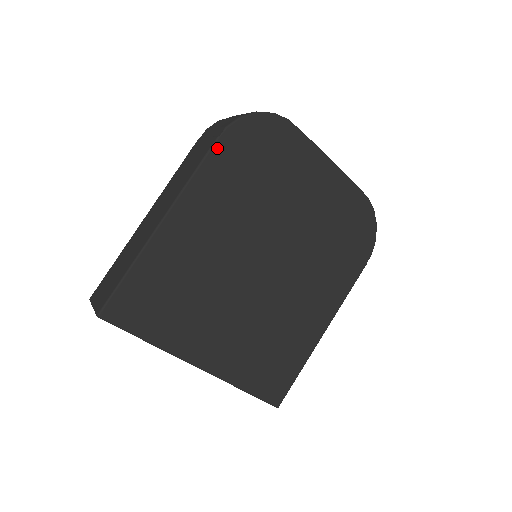
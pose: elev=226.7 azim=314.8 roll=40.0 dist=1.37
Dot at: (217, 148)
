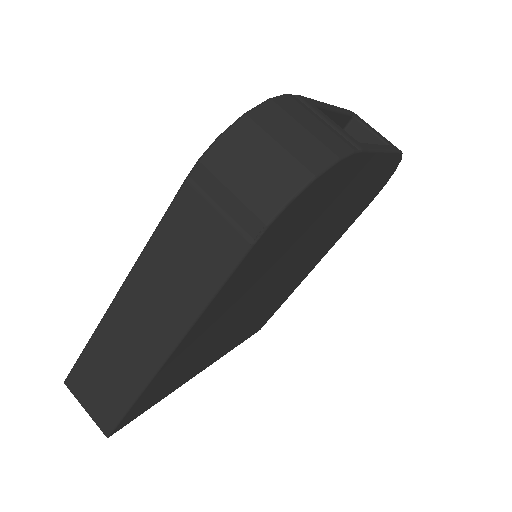
Dot at: (249, 255)
